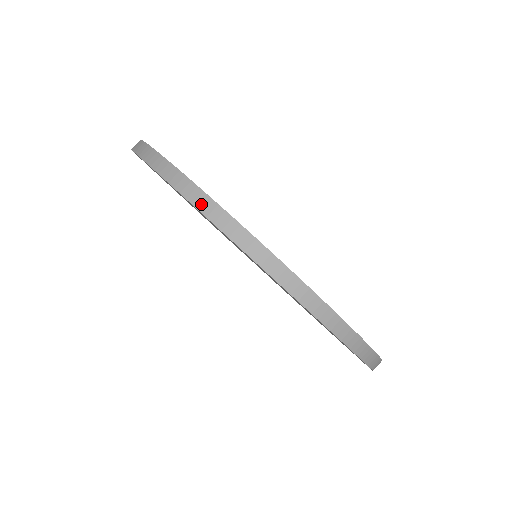
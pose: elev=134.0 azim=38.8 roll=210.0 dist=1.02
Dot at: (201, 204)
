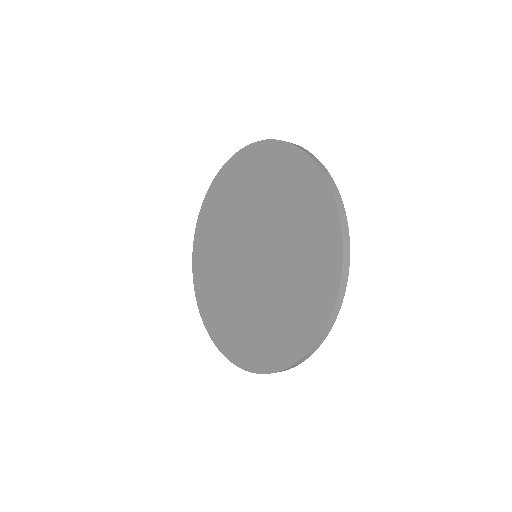
Dot at: (268, 140)
